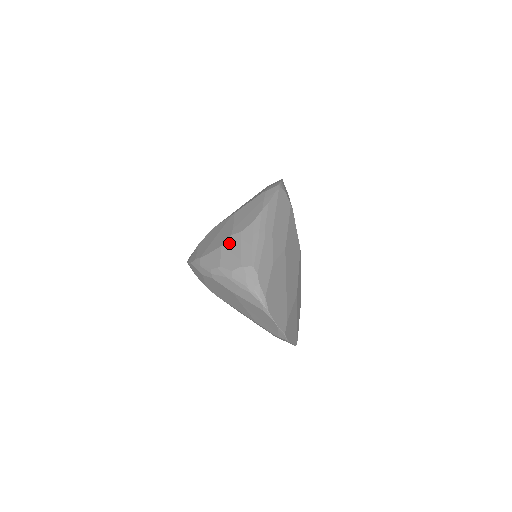
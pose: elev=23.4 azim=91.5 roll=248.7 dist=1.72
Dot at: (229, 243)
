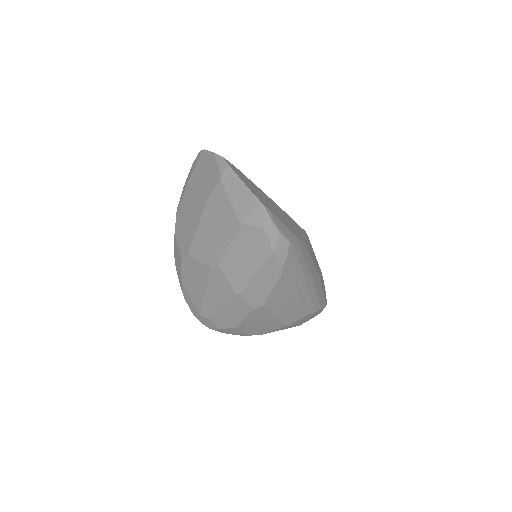
Dot at: occluded
